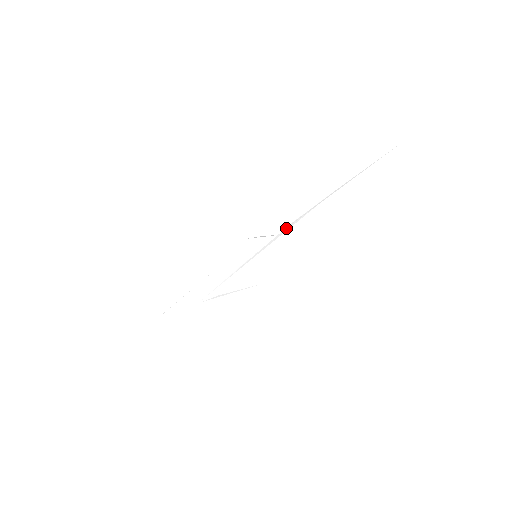
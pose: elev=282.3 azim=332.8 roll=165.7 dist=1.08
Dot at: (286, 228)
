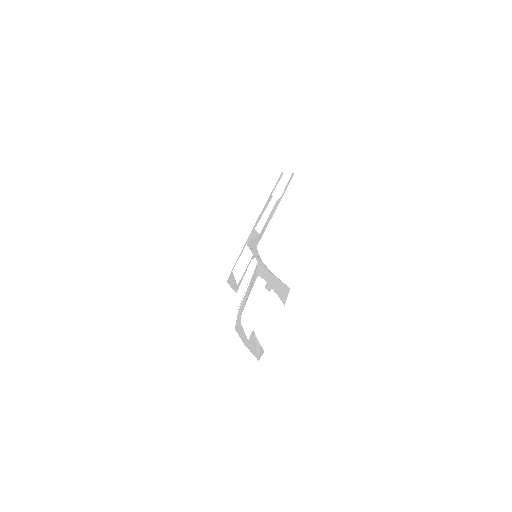
Dot at: (260, 260)
